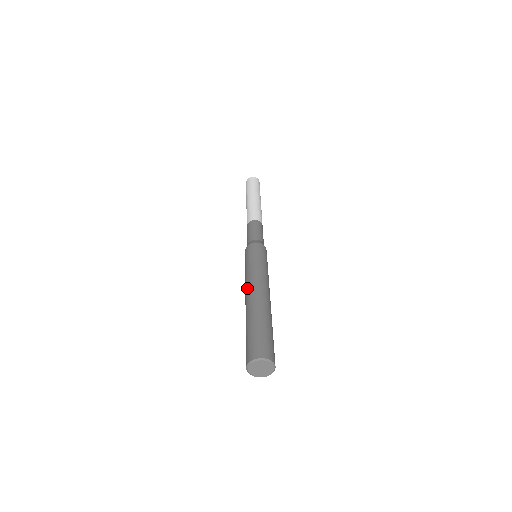
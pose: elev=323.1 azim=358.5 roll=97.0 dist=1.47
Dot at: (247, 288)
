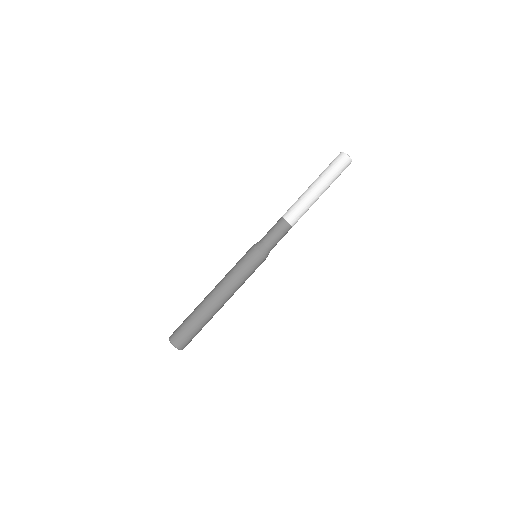
Dot at: occluded
